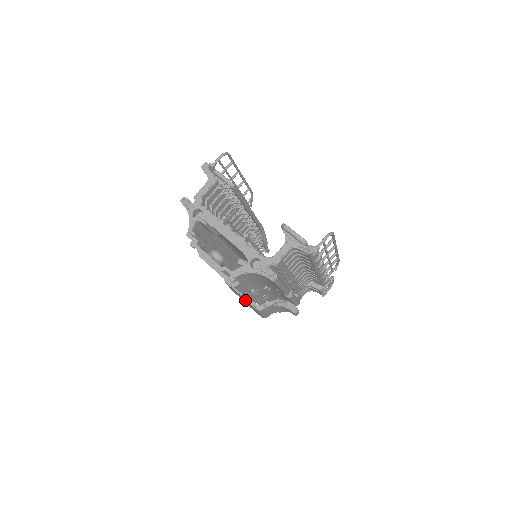
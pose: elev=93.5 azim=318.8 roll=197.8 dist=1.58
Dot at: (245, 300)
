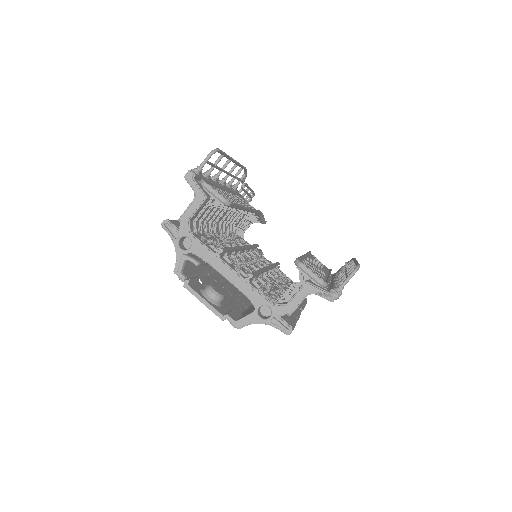
Dot at: occluded
